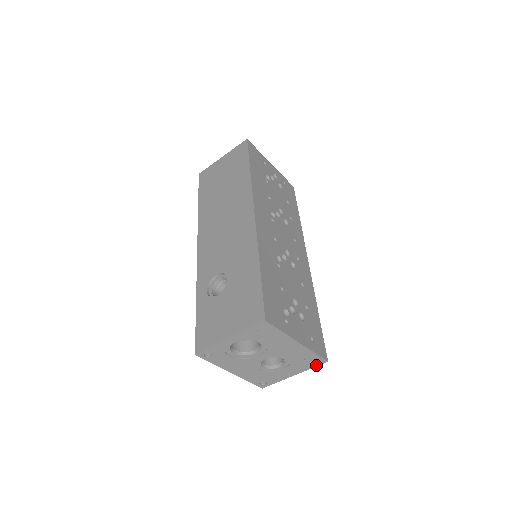
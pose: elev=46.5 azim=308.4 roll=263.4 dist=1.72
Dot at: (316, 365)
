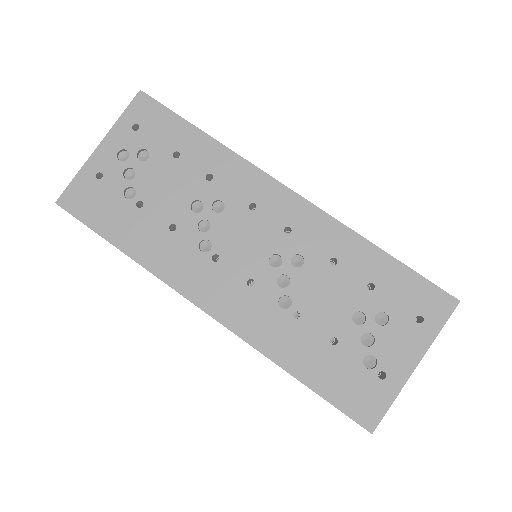
Dot at: occluded
